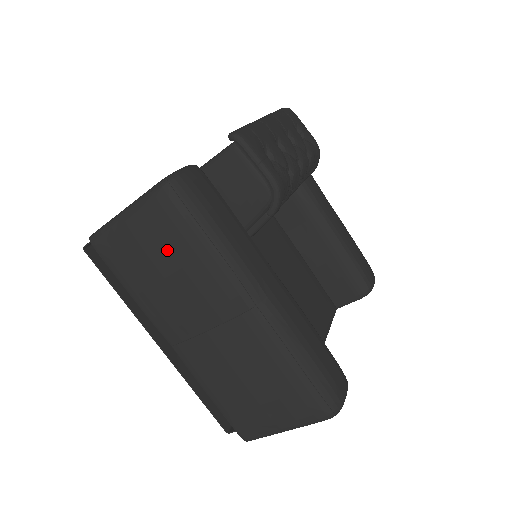
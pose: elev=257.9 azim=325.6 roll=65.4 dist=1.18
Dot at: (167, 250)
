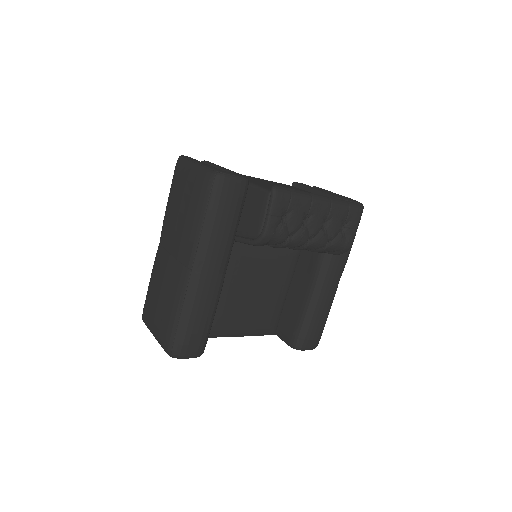
Dot at: (189, 201)
